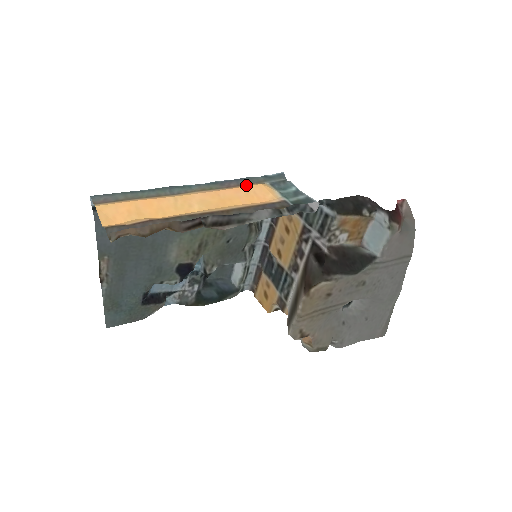
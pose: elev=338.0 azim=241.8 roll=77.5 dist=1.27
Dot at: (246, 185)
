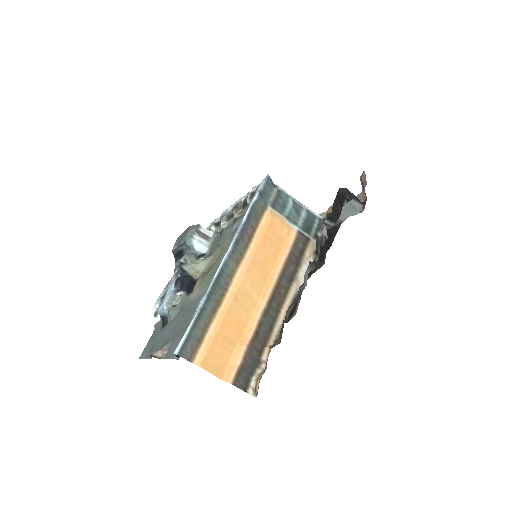
Dot at: (261, 227)
